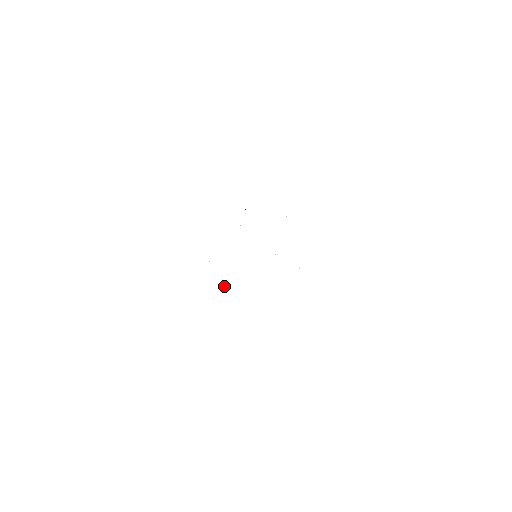
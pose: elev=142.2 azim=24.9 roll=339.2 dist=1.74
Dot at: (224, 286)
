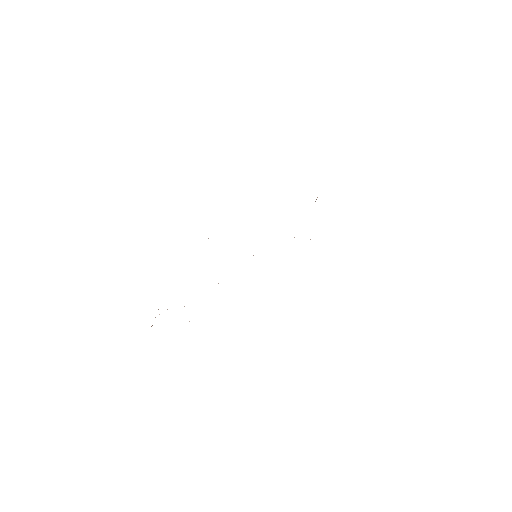
Dot at: occluded
